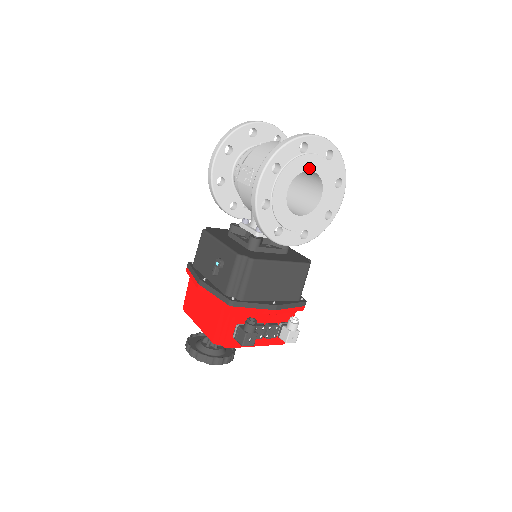
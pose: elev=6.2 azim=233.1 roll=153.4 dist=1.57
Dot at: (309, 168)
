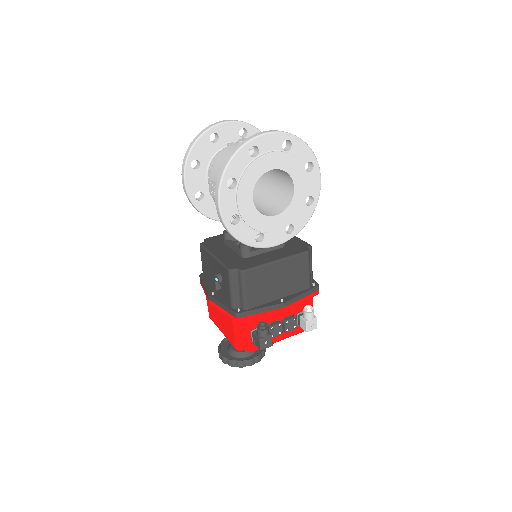
Dot at: (268, 168)
